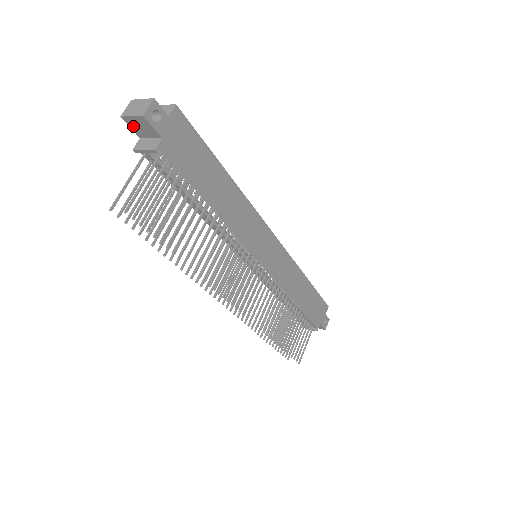
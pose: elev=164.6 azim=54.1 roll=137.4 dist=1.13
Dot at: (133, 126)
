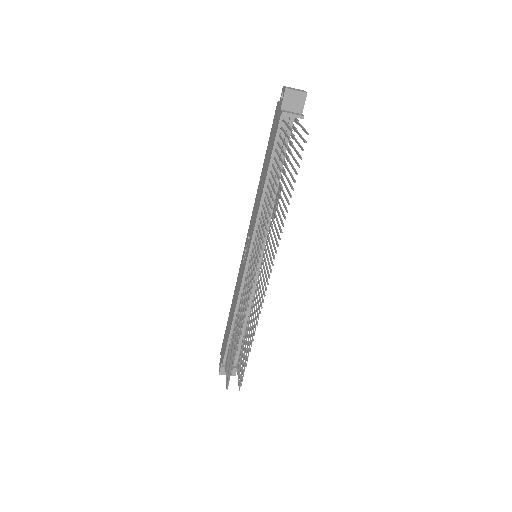
Dot at: (287, 98)
